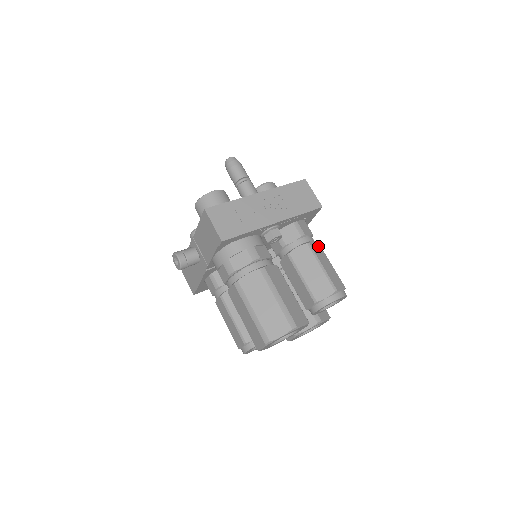
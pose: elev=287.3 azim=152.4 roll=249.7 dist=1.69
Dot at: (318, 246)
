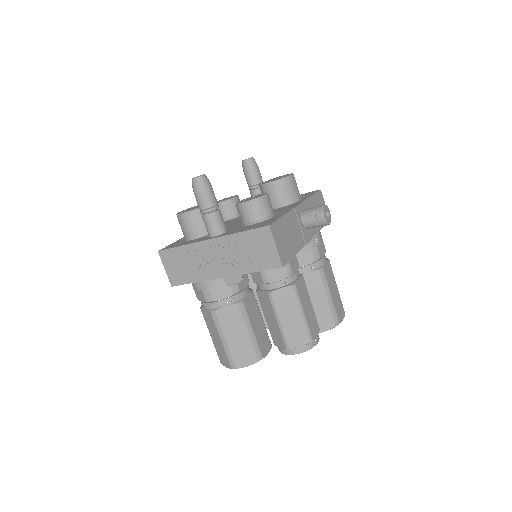
Dot at: (289, 293)
